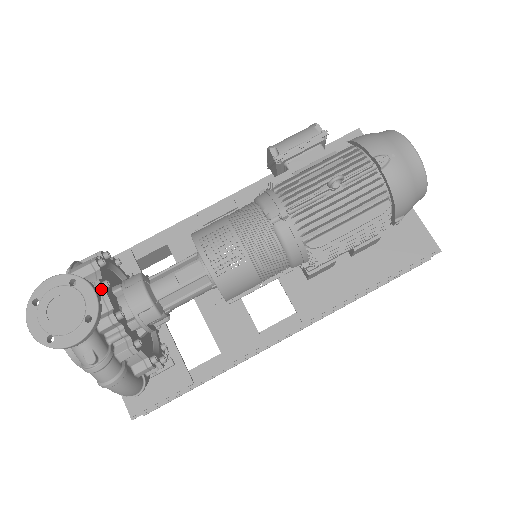
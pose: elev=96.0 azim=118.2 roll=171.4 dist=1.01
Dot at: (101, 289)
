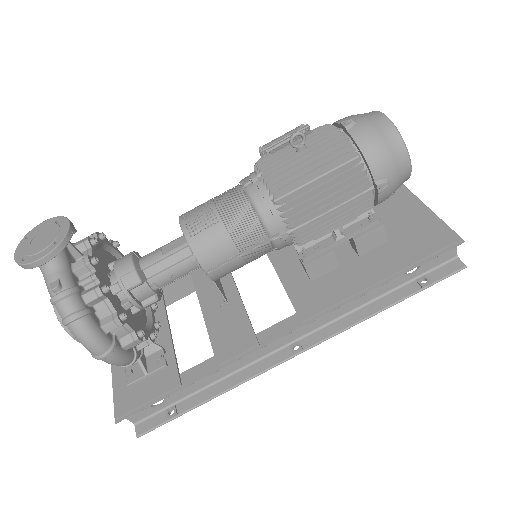
Dot at: (87, 242)
